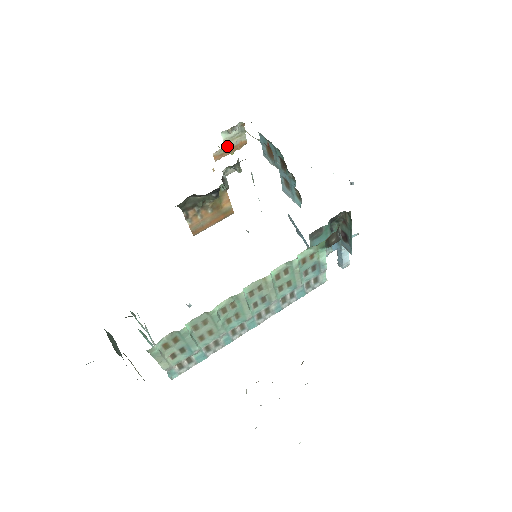
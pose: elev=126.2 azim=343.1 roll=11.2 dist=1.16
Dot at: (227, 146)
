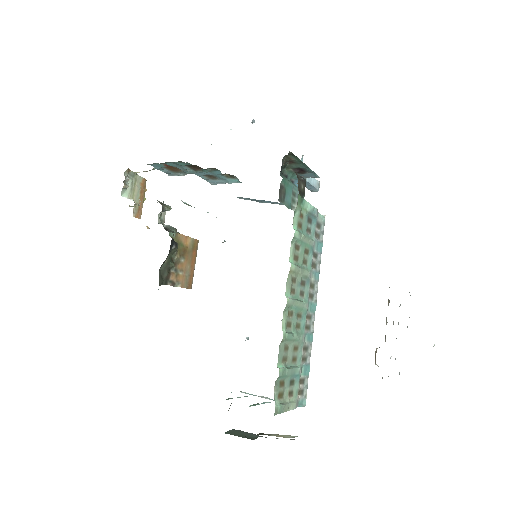
Dot at: (135, 199)
